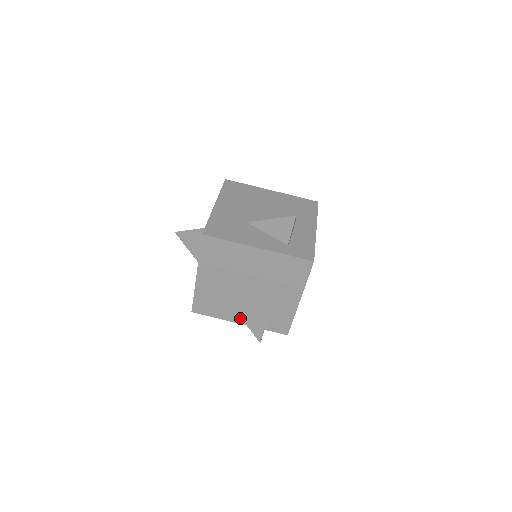
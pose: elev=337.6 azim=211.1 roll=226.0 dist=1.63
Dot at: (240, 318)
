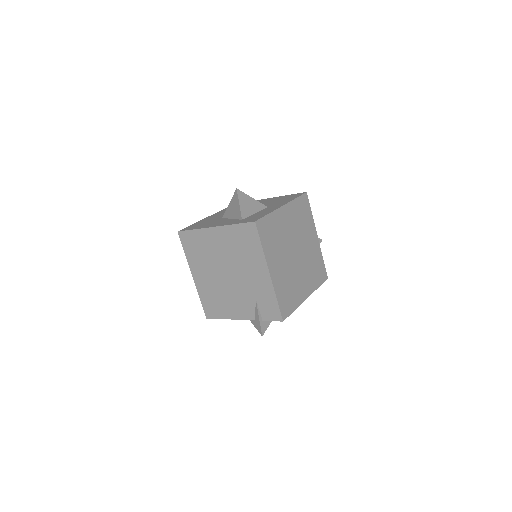
Dot at: (239, 313)
